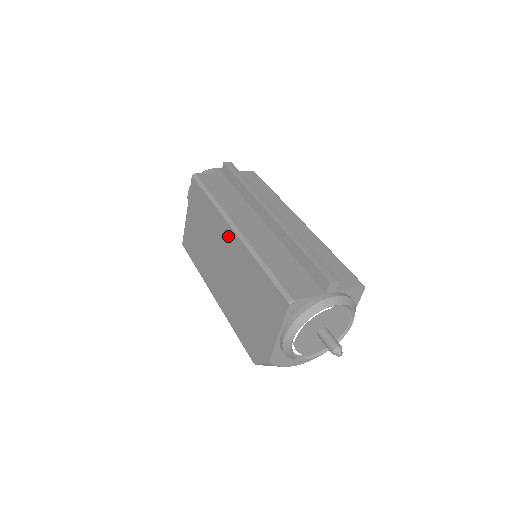
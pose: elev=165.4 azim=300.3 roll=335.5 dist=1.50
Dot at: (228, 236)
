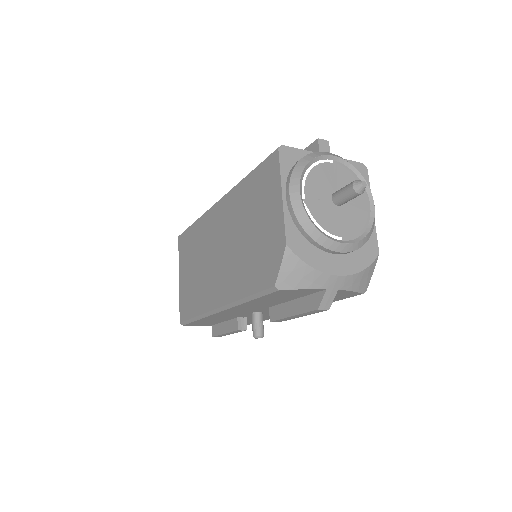
Dot at: (215, 215)
